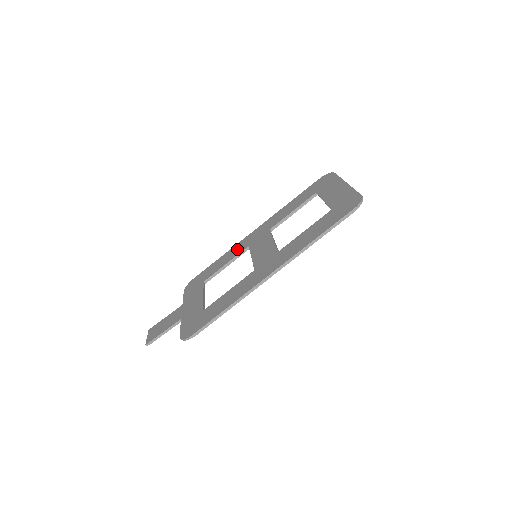
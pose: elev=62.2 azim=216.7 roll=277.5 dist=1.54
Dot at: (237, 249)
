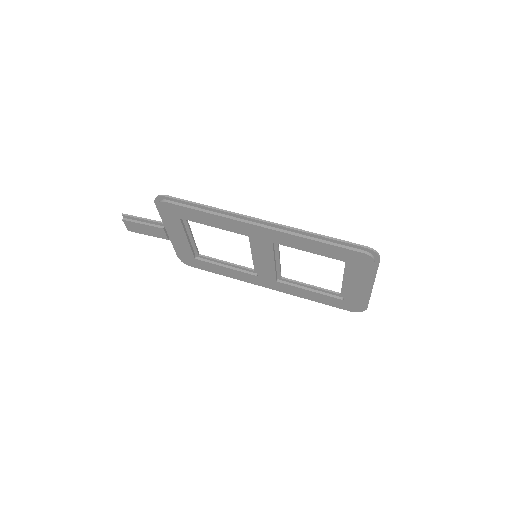
Dot at: occluded
